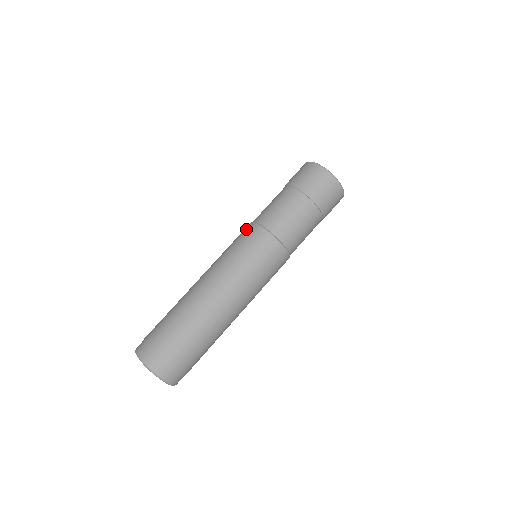
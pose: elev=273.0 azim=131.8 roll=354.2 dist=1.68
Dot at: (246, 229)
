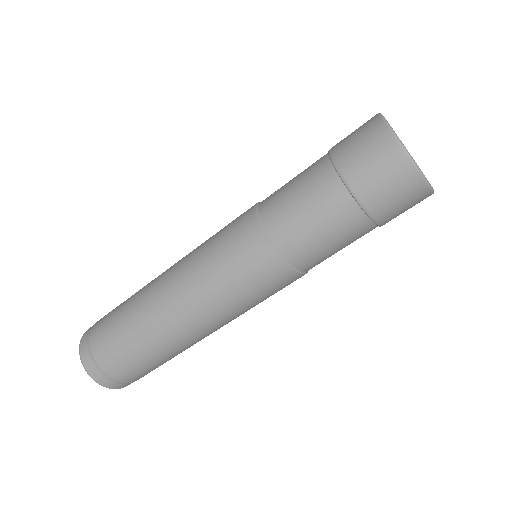
Dot at: occluded
